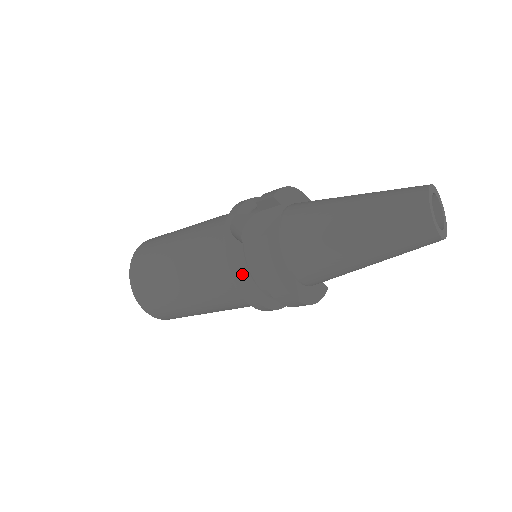
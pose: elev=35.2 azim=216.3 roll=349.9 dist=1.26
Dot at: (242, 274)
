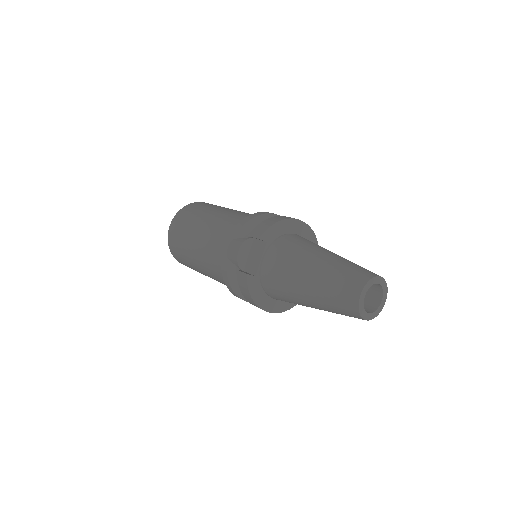
Dot at: (233, 286)
